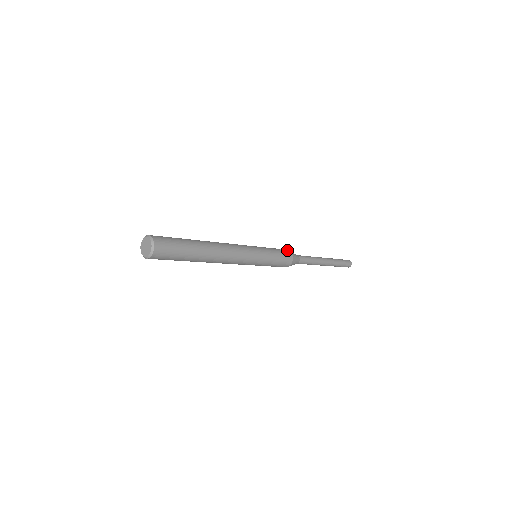
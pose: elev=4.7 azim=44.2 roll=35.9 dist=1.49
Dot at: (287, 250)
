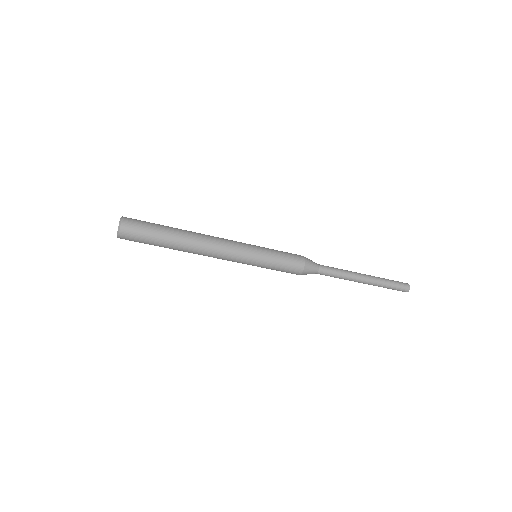
Dot at: occluded
